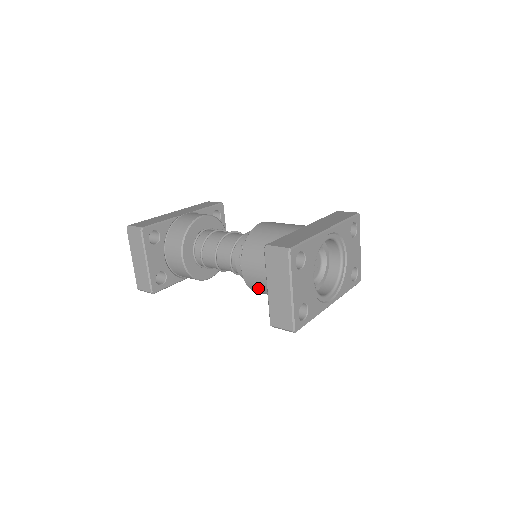
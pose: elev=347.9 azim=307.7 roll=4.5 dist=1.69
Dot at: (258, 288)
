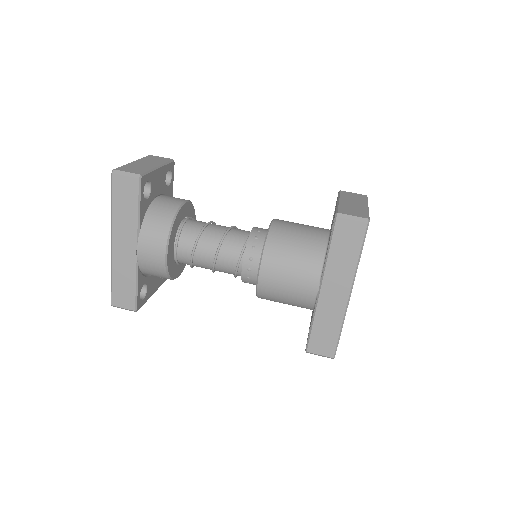
Dot at: occluded
